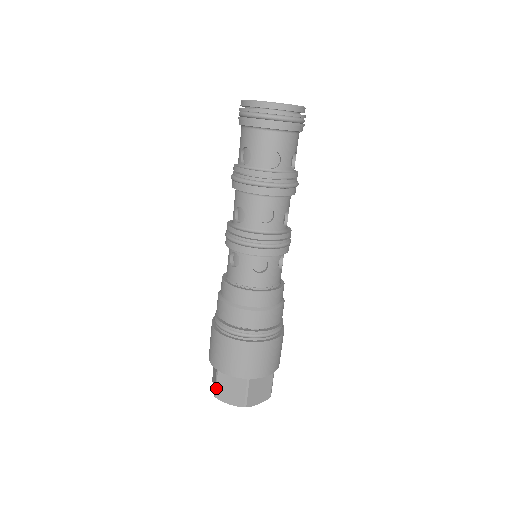
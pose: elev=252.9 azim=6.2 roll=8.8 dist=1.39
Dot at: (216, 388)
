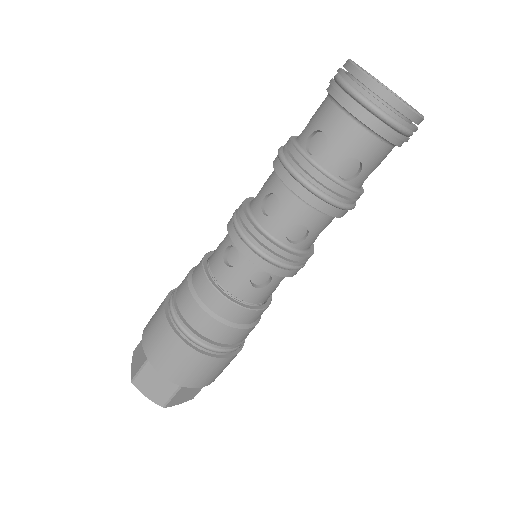
Dot at: (139, 343)
